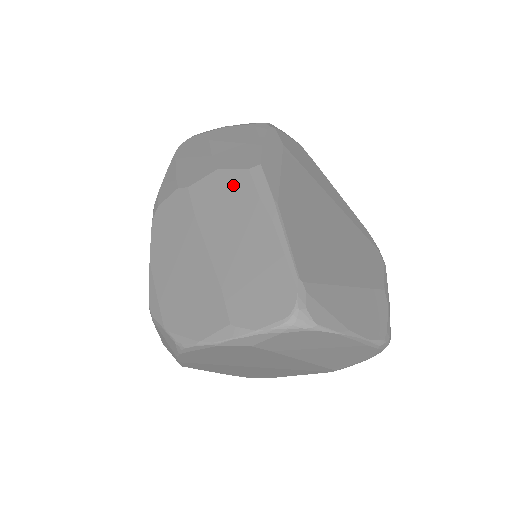
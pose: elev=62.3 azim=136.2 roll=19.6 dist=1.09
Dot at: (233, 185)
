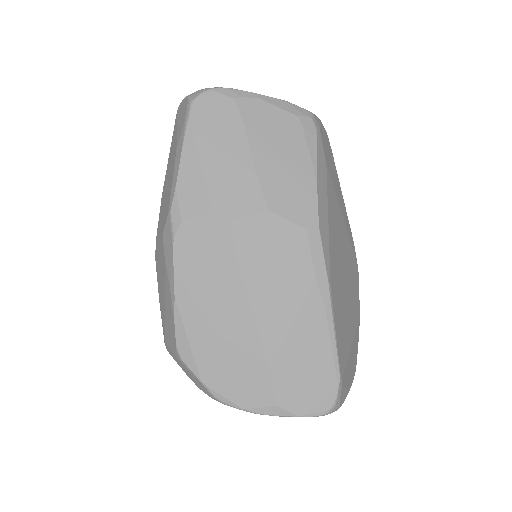
Dot at: (287, 246)
